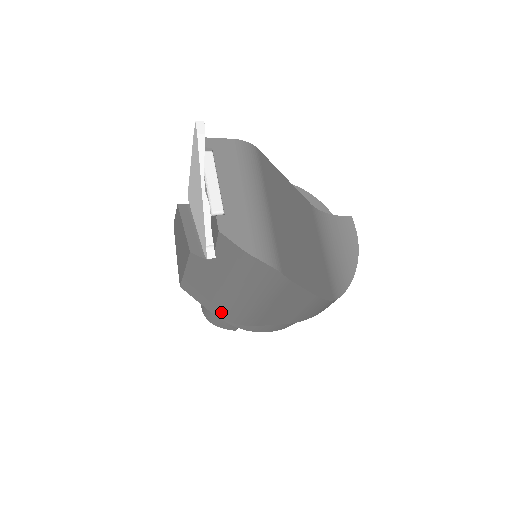
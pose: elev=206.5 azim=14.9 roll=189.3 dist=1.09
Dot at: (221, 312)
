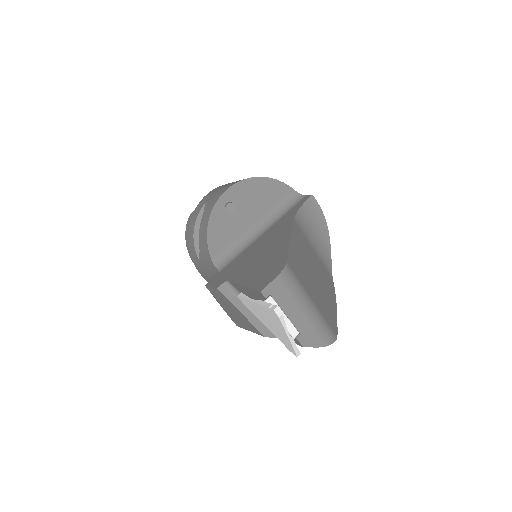
Dot at: occluded
